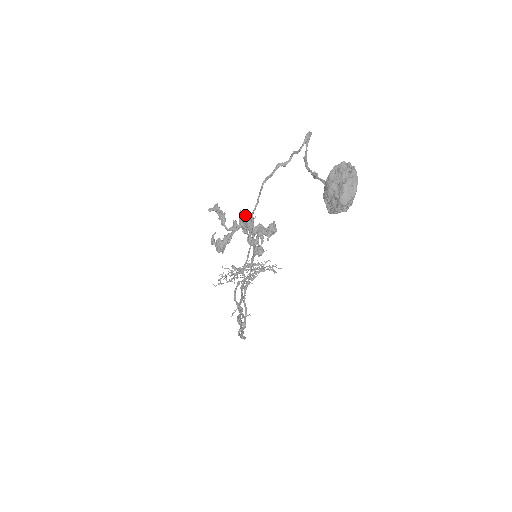
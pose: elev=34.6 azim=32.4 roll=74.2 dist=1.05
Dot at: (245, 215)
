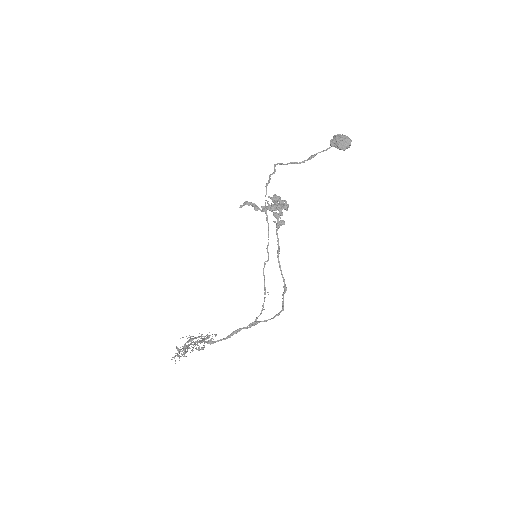
Dot at: (274, 195)
